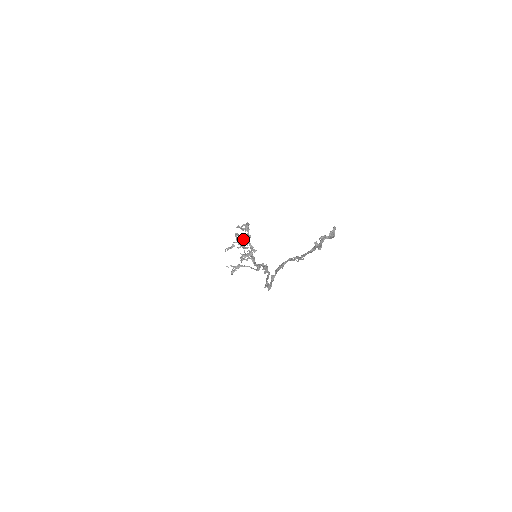
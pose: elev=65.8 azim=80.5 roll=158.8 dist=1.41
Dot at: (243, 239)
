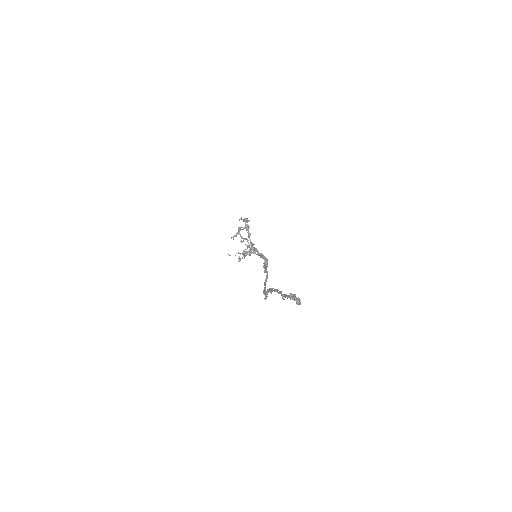
Dot at: occluded
